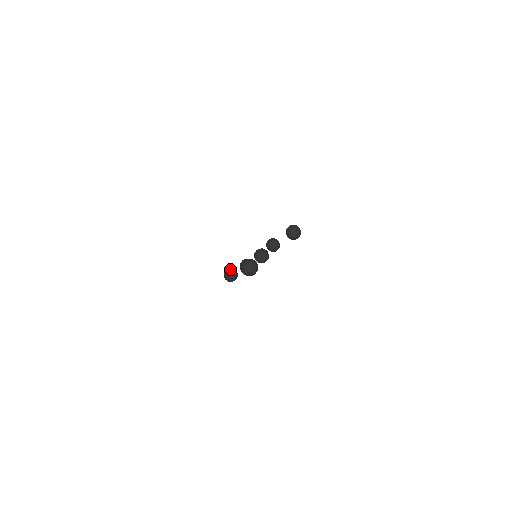
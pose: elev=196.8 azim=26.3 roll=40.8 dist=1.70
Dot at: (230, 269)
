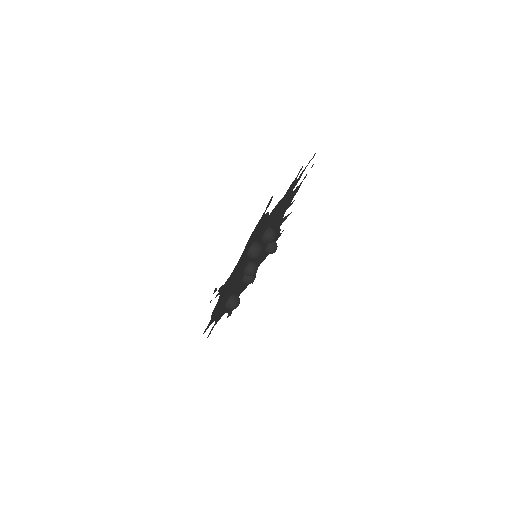
Dot at: occluded
